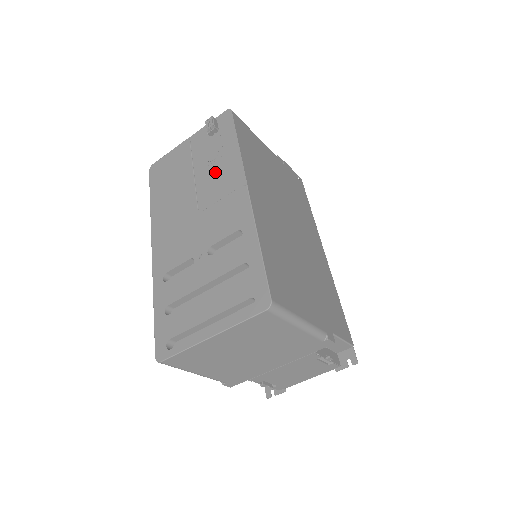
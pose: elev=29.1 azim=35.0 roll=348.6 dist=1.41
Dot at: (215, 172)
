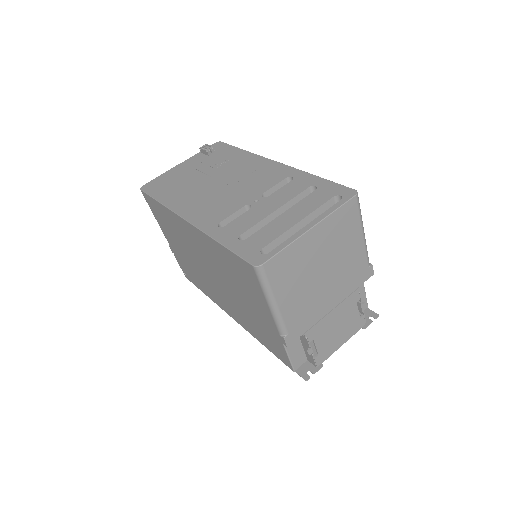
Dot at: (231, 166)
